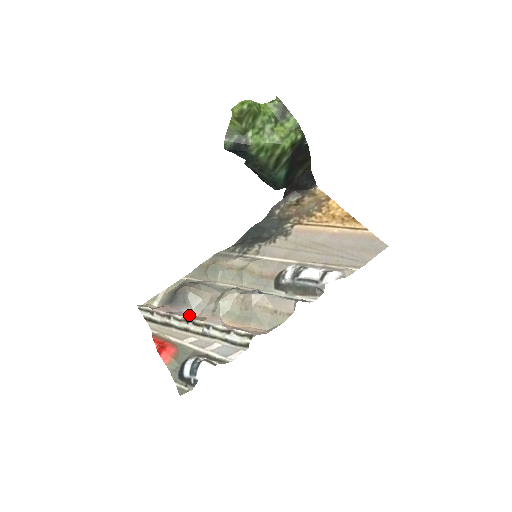
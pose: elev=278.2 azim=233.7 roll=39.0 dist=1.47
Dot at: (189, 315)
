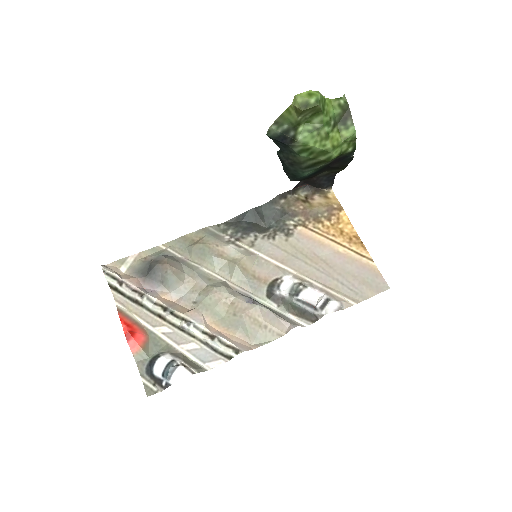
Dot at: (165, 298)
